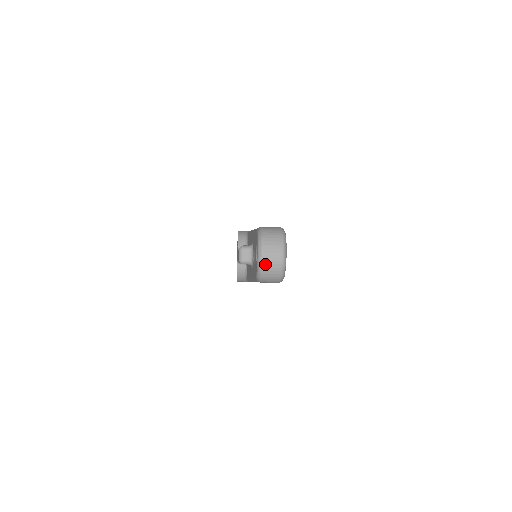
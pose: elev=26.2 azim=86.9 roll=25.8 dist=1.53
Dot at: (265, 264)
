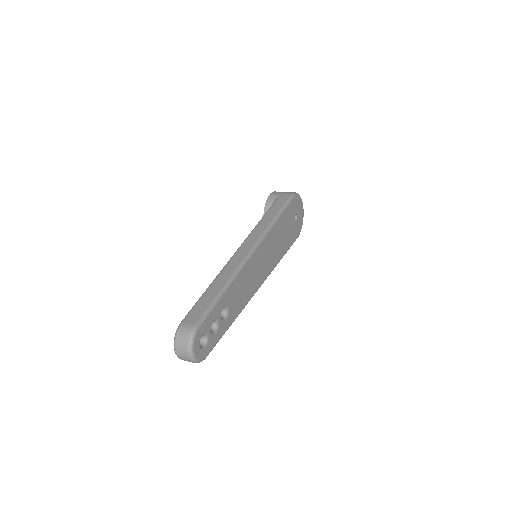
Dot at: (180, 358)
